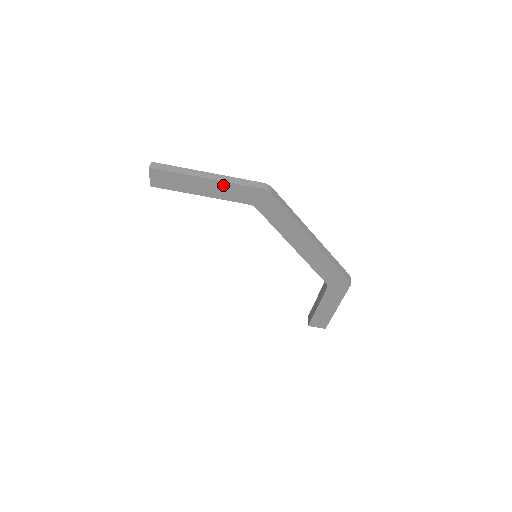
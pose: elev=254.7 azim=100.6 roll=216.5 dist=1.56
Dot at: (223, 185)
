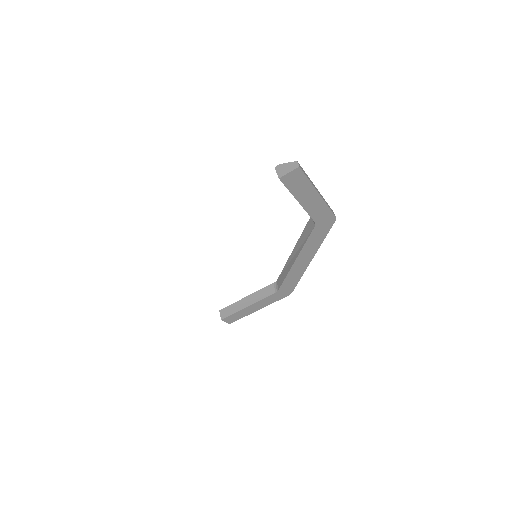
Dot at: (320, 203)
